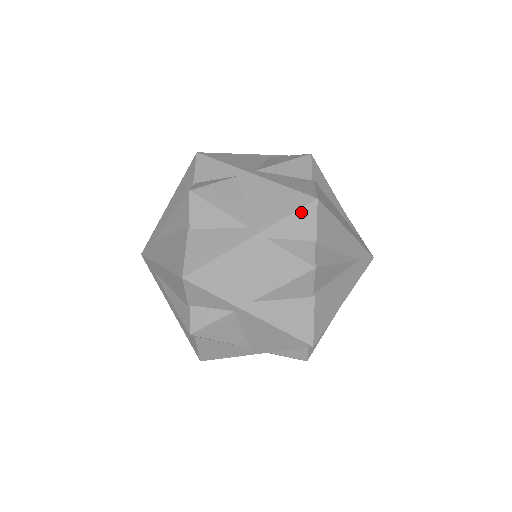
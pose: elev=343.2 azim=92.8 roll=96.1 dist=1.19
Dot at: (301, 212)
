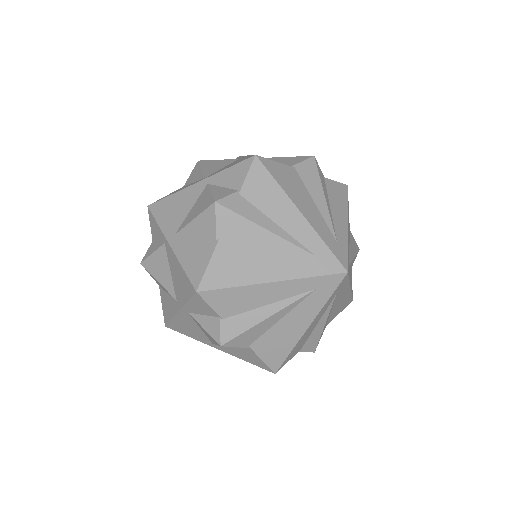
Dot at: (194, 300)
